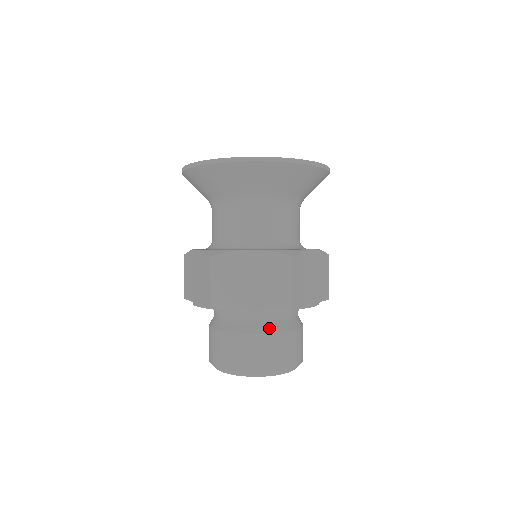
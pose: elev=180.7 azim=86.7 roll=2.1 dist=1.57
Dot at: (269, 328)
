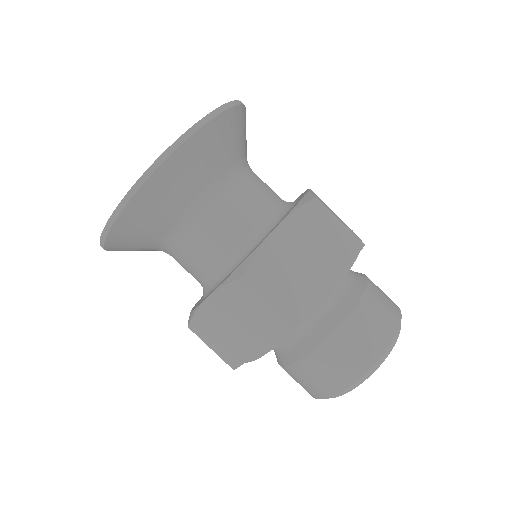
Dot at: (309, 344)
